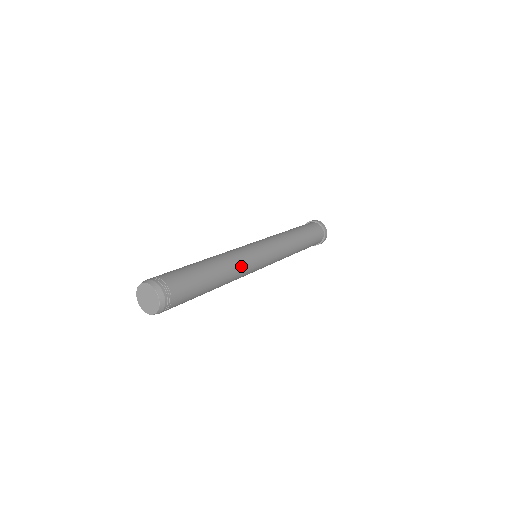
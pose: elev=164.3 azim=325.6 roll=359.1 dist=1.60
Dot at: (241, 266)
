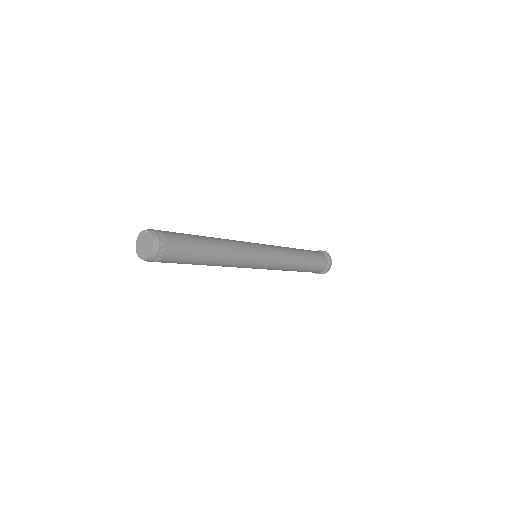
Dot at: (235, 244)
